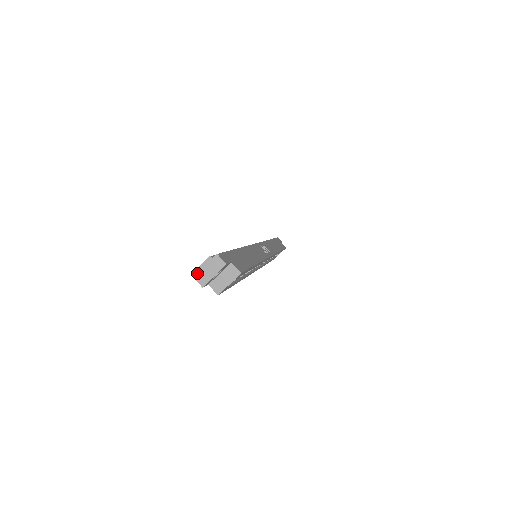
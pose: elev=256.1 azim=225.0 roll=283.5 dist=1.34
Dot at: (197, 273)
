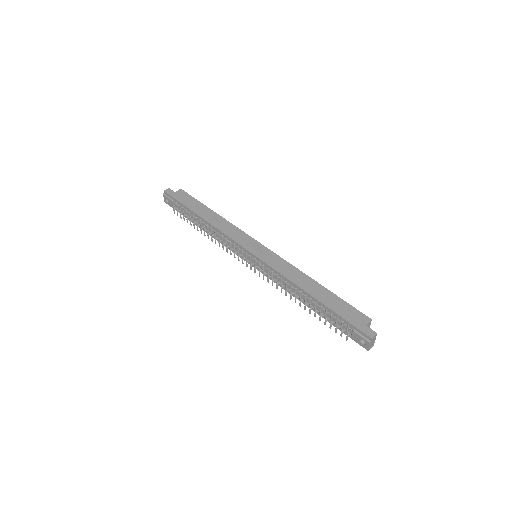
Dot at: (369, 349)
